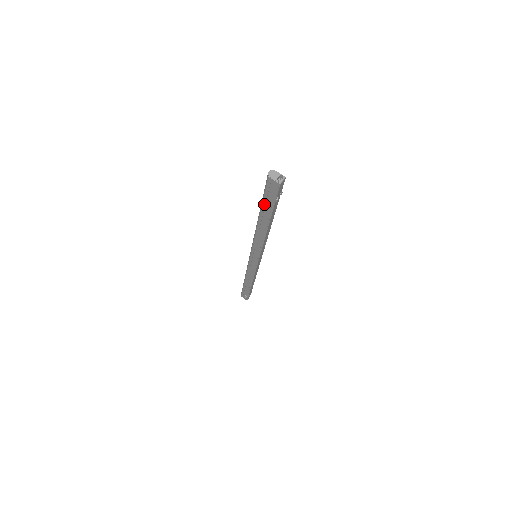
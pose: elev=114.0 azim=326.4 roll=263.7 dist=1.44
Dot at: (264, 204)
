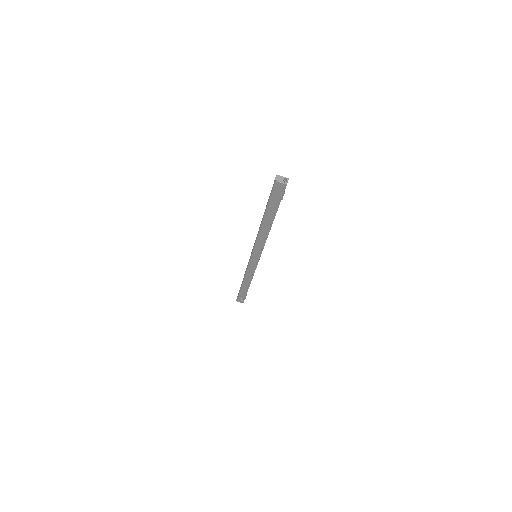
Dot at: (270, 205)
